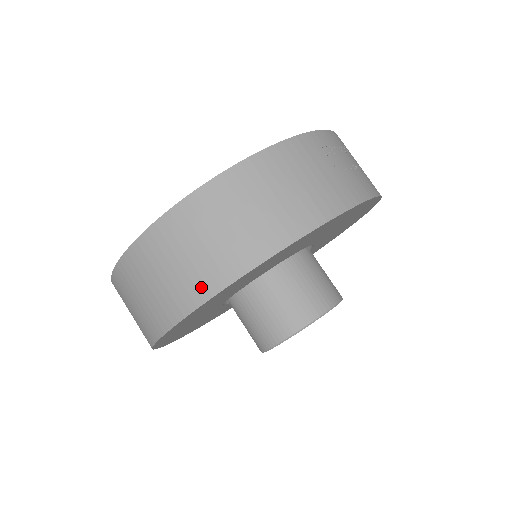
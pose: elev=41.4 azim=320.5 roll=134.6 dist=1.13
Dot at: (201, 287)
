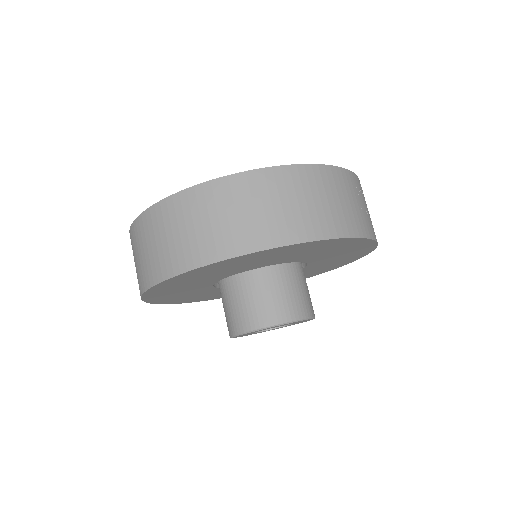
Dot at: (238, 243)
